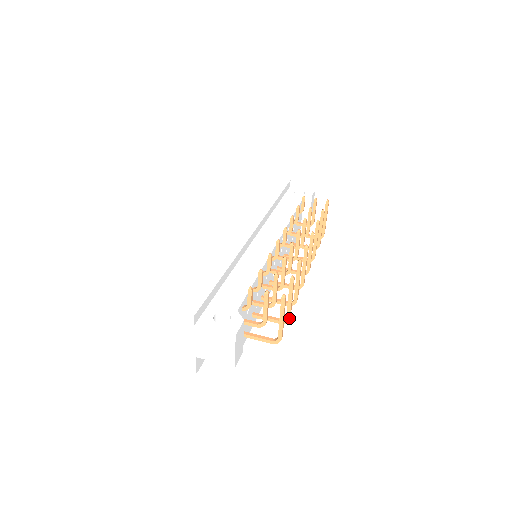
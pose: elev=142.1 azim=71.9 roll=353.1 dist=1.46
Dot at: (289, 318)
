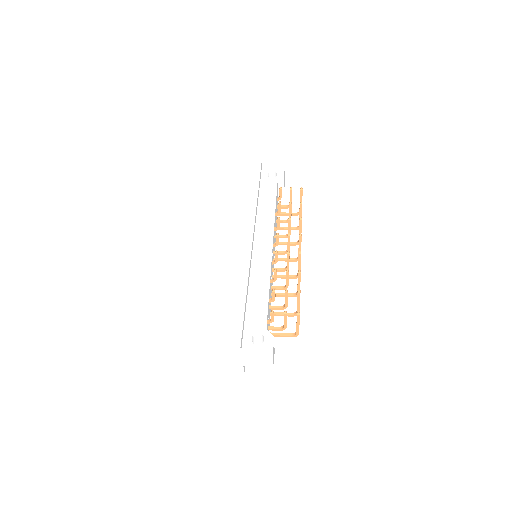
Dot at: occluded
